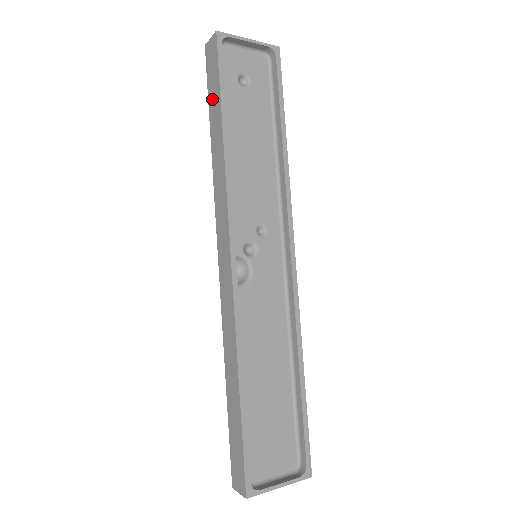
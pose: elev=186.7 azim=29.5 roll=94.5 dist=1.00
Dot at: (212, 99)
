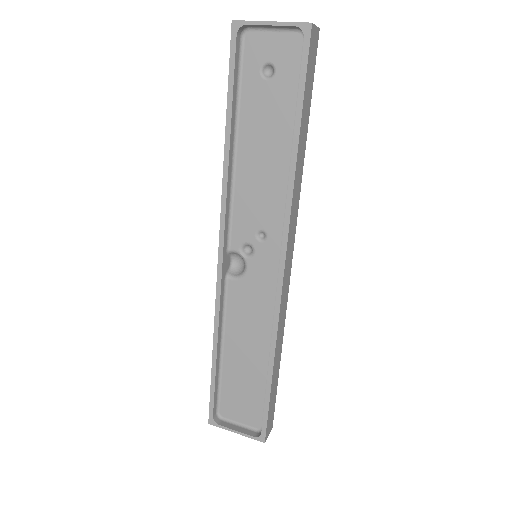
Dot at: occluded
